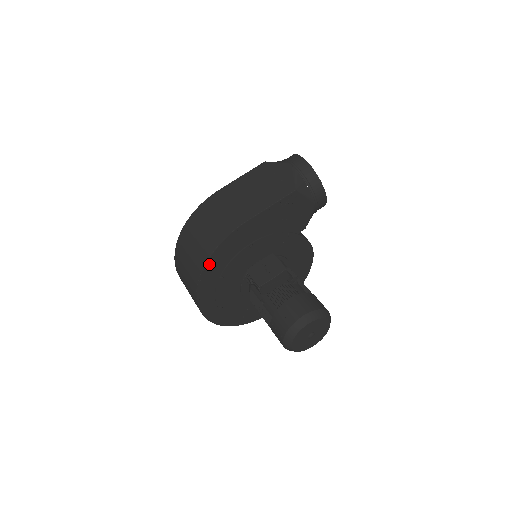
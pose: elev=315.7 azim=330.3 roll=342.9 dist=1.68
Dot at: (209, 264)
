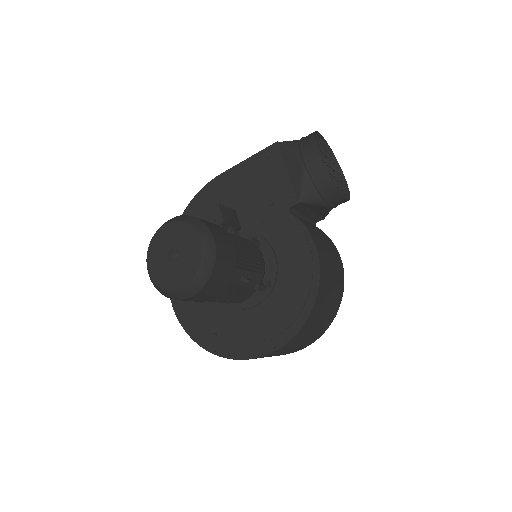
Dot at: occluded
